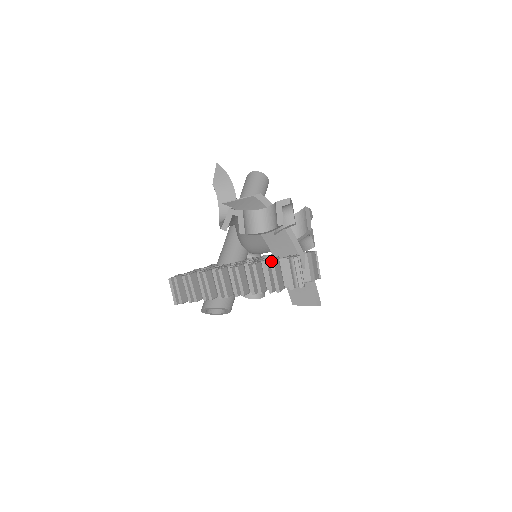
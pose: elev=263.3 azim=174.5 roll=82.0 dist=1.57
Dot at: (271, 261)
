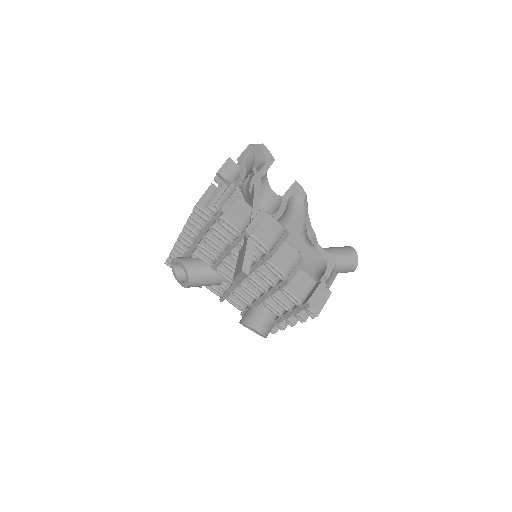
Dot at: occluded
